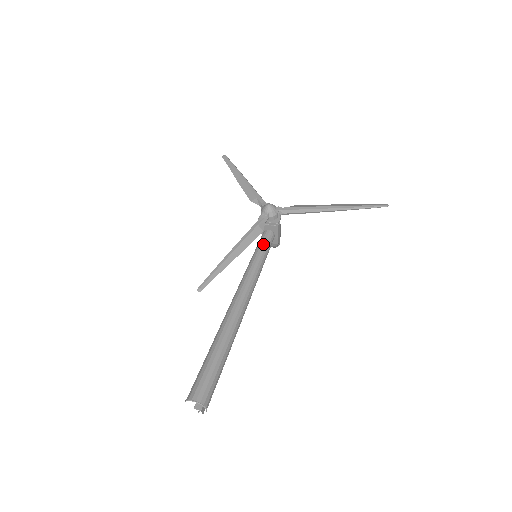
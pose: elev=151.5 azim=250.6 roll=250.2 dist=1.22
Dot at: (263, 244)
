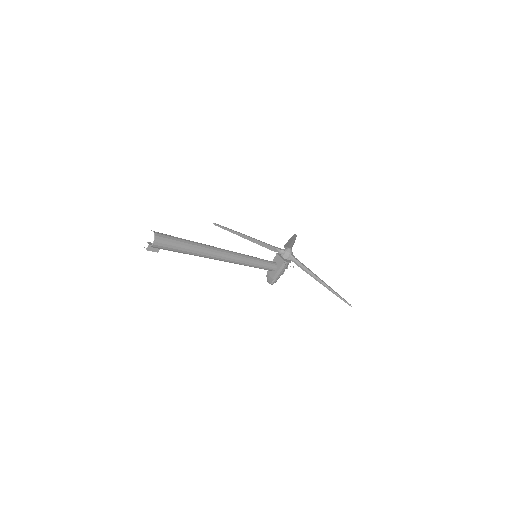
Dot at: (266, 260)
